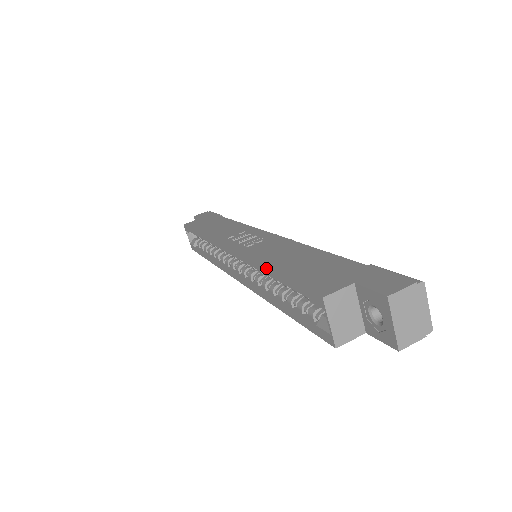
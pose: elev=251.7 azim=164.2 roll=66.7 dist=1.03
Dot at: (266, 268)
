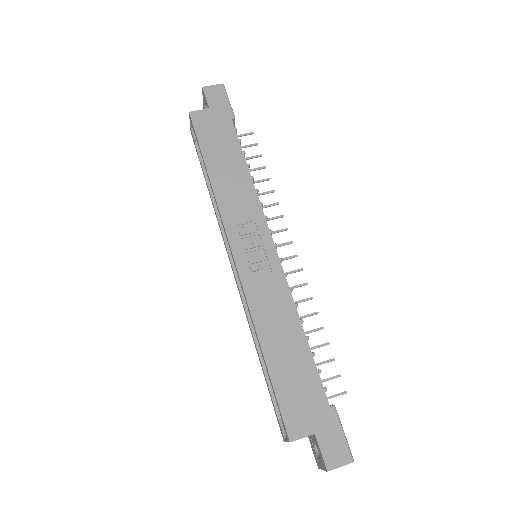
Dot at: (261, 348)
